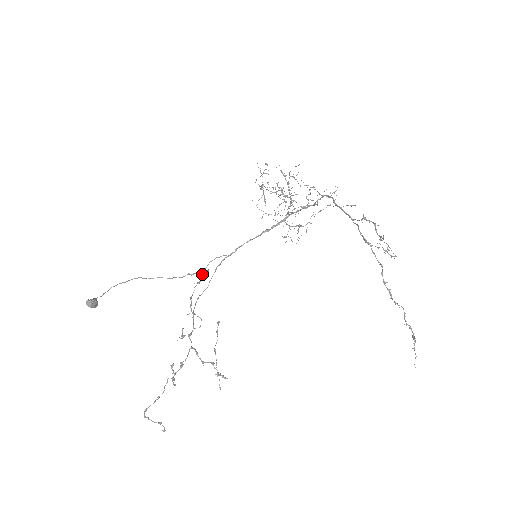
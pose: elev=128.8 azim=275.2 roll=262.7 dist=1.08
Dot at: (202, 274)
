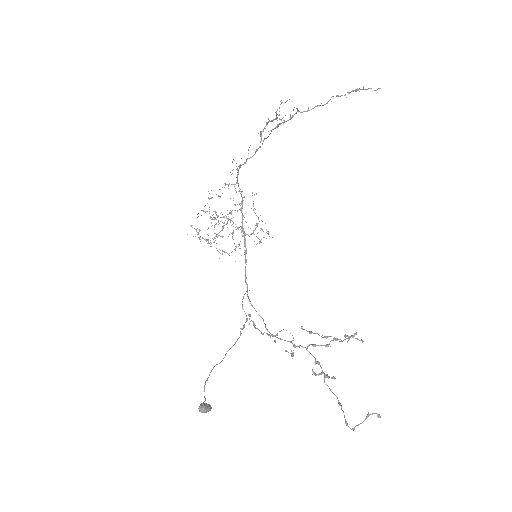
Dot at: (249, 319)
